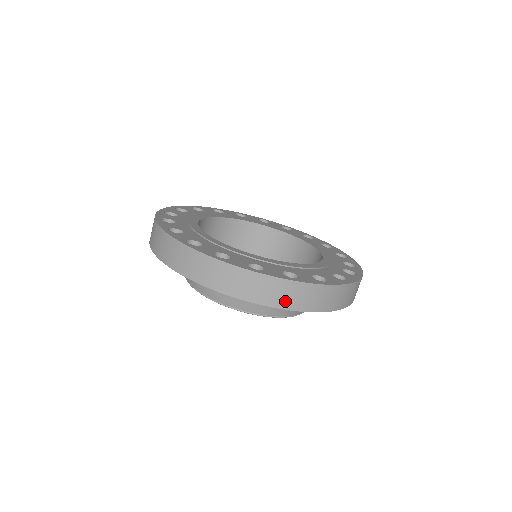
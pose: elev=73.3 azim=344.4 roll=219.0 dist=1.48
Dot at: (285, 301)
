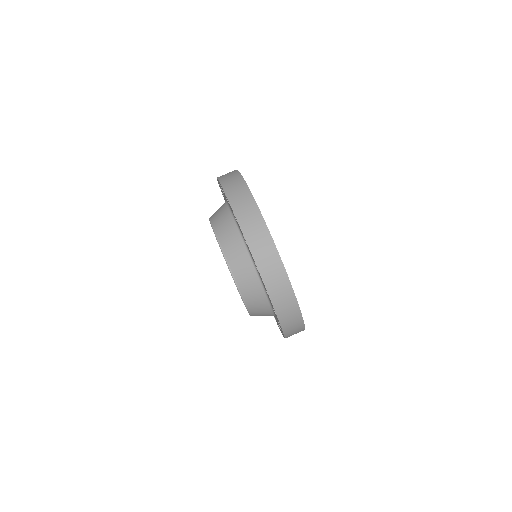
Dot at: (239, 207)
